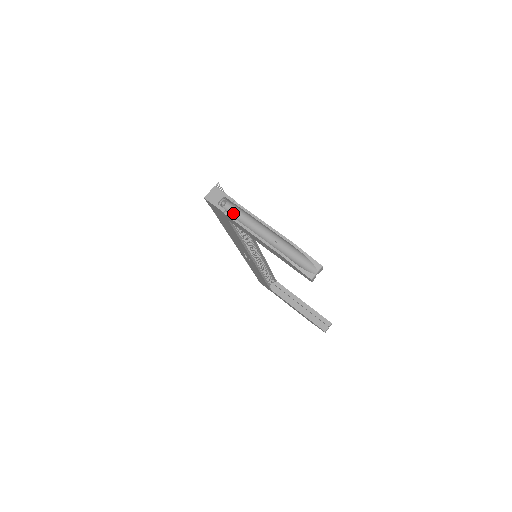
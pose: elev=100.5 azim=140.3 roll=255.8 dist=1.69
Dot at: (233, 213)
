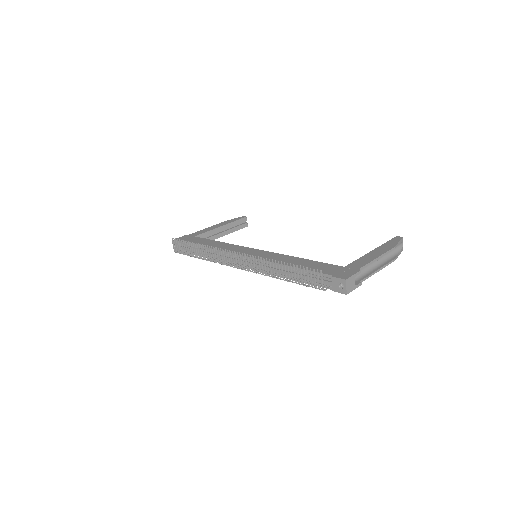
Dot at: occluded
